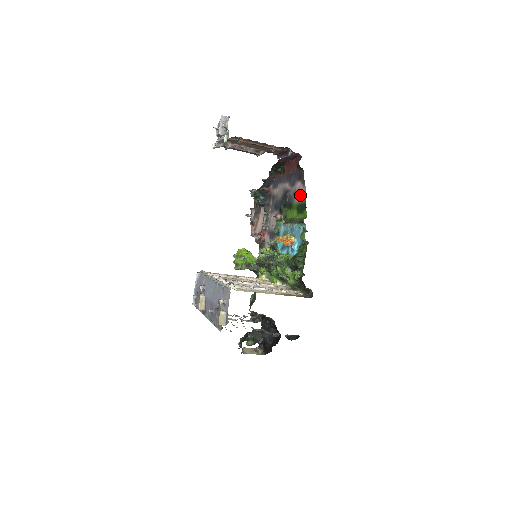
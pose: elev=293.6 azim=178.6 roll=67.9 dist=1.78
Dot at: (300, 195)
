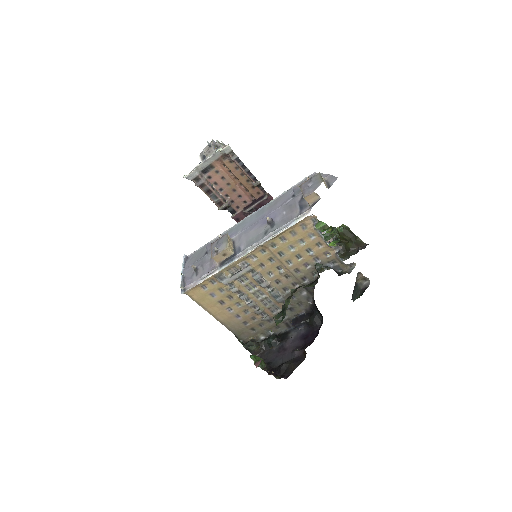
Dot at: occluded
